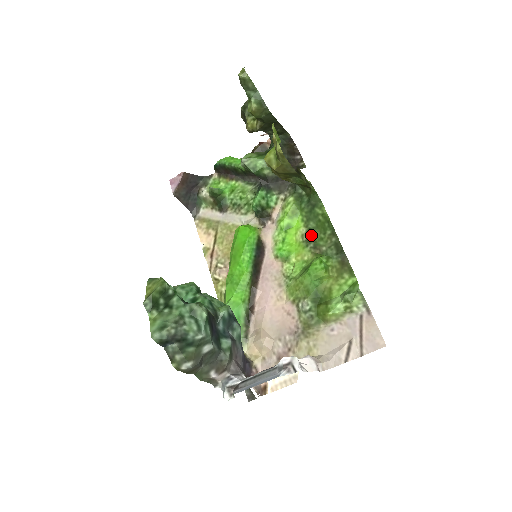
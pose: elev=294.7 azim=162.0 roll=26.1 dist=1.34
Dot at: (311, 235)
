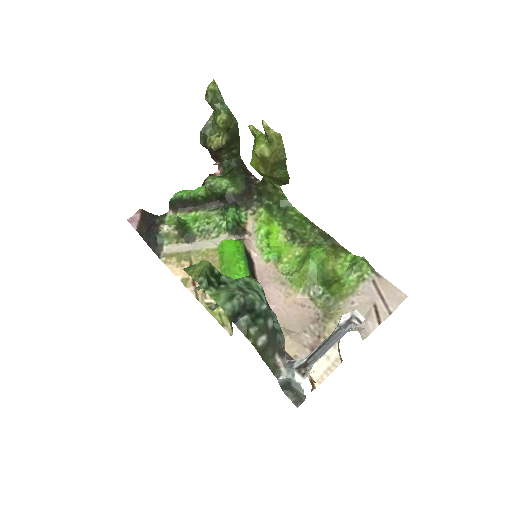
Dot at: (293, 233)
